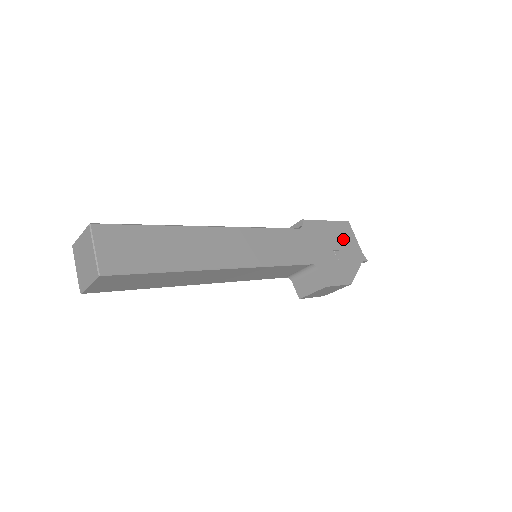
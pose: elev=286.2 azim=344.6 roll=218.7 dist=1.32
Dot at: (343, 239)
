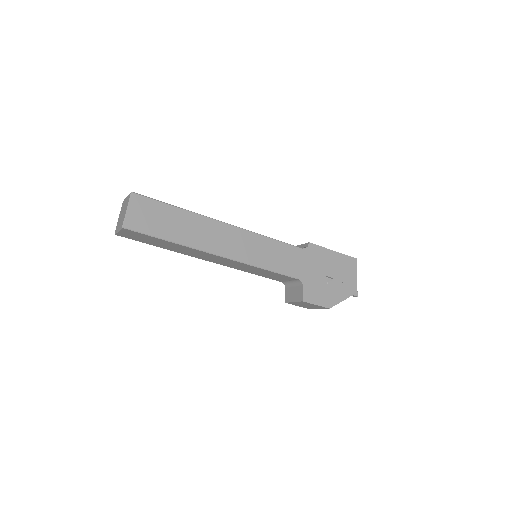
Dot at: (342, 271)
